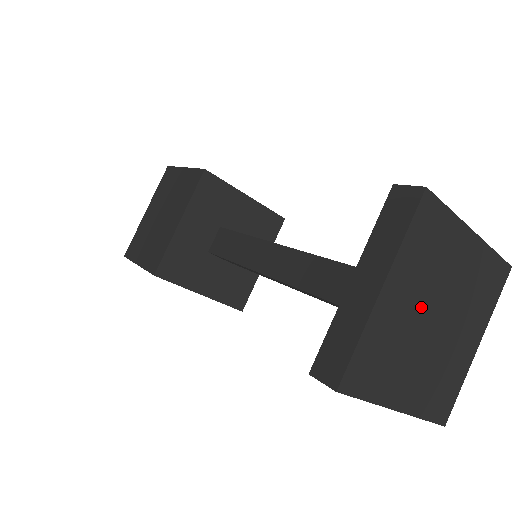
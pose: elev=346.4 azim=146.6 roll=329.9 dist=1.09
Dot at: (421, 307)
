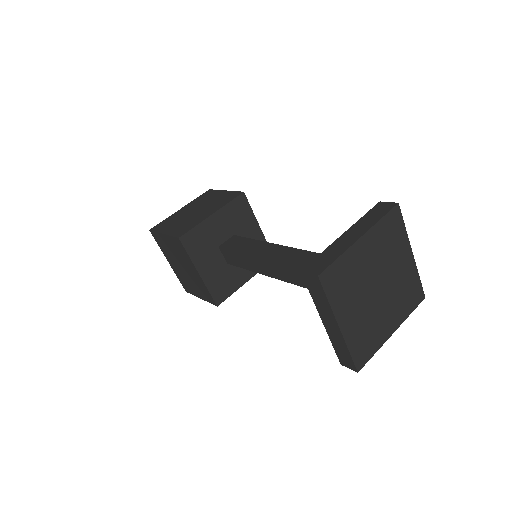
Dot at: (374, 270)
